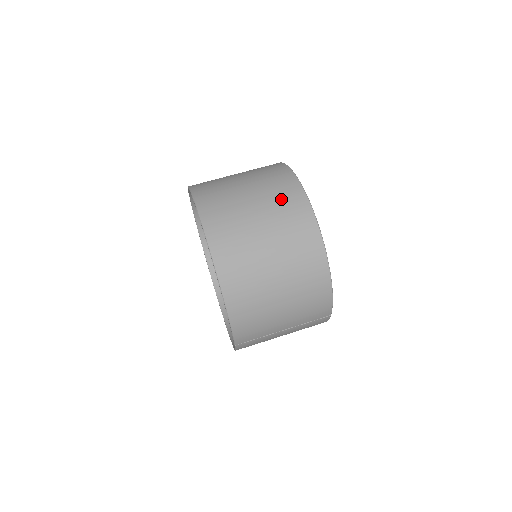
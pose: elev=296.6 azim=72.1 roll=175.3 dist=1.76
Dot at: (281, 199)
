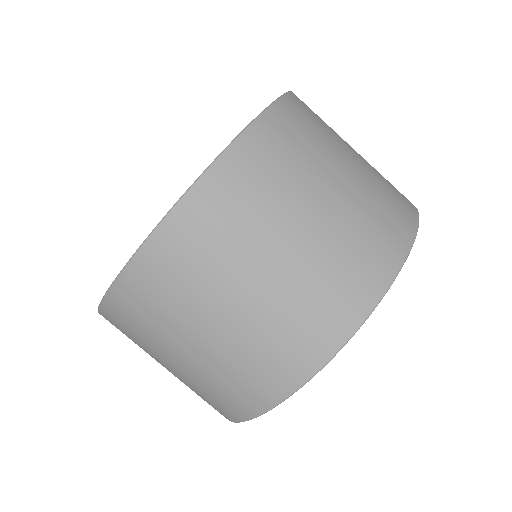
Dot at: (327, 288)
